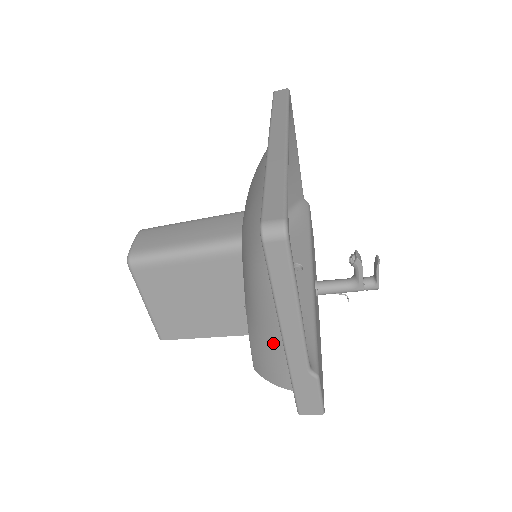
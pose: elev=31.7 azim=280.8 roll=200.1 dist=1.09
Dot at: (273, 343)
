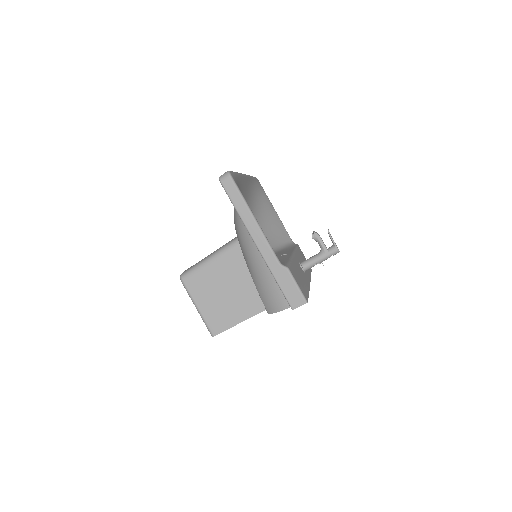
Dot at: (263, 271)
